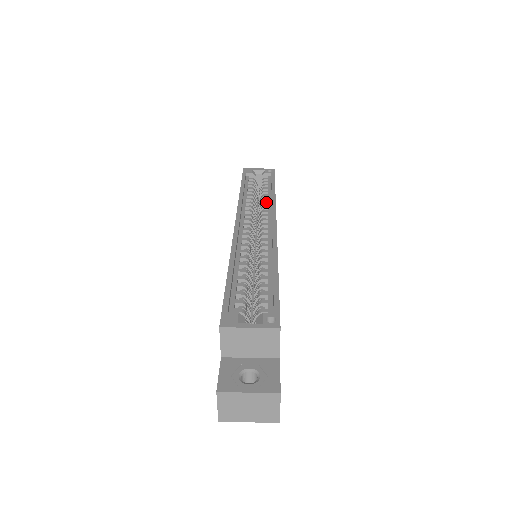
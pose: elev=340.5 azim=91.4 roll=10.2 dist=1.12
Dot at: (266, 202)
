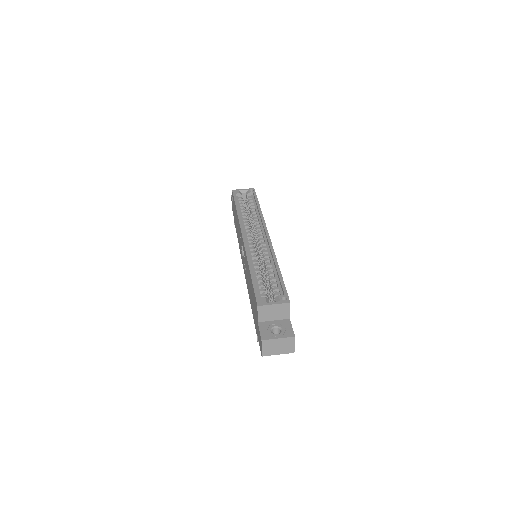
Dot at: (256, 218)
